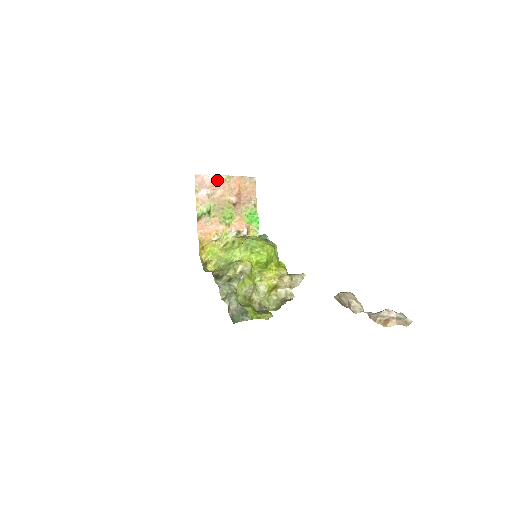
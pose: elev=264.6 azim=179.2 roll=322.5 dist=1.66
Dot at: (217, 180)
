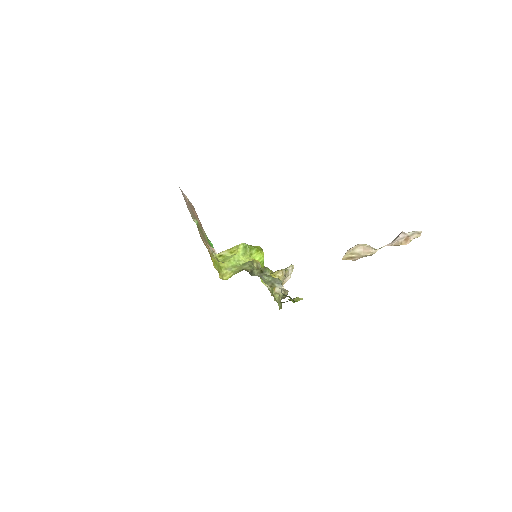
Dot at: (187, 199)
